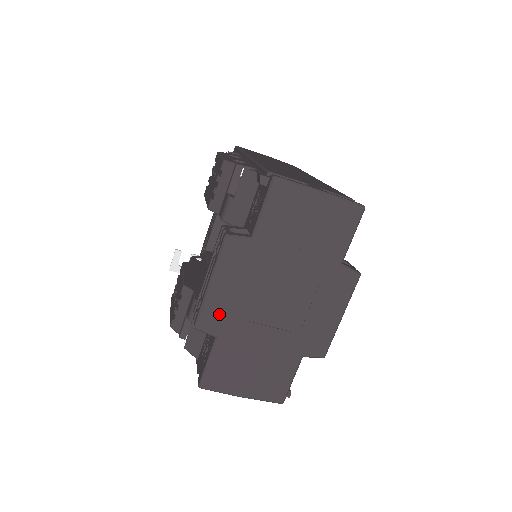
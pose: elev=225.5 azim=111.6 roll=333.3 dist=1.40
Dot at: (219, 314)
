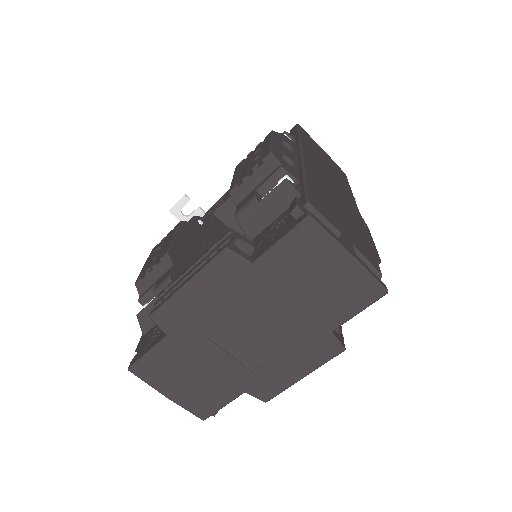
Dot at: (181, 317)
